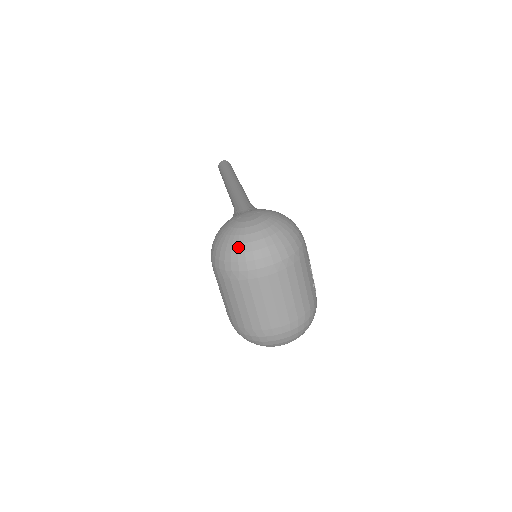
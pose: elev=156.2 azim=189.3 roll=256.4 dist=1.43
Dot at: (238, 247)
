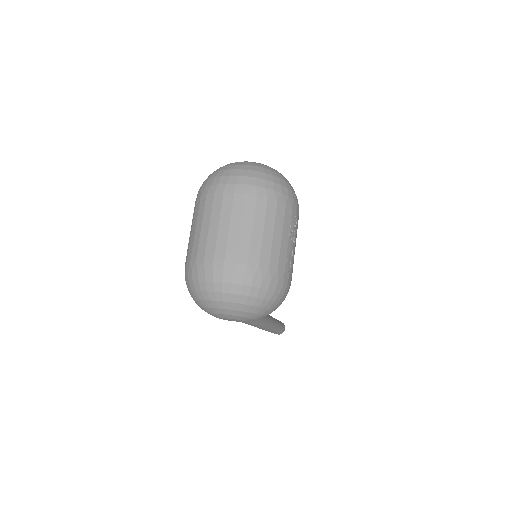
Dot at: (223, 168)
